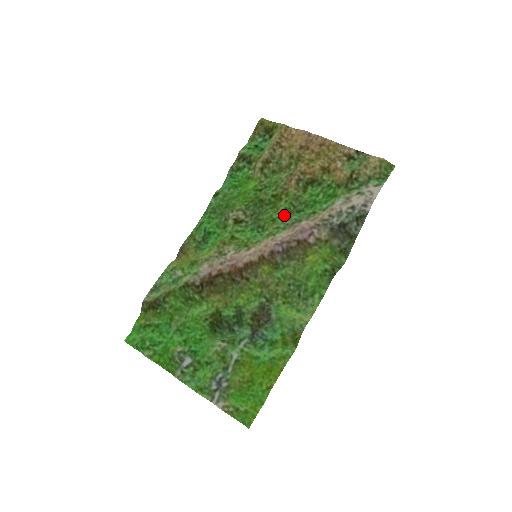
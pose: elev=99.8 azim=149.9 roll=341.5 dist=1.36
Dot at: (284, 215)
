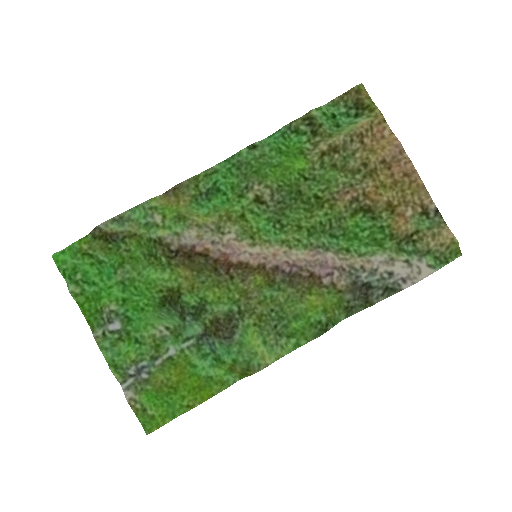
Dot at: (314, 230)
